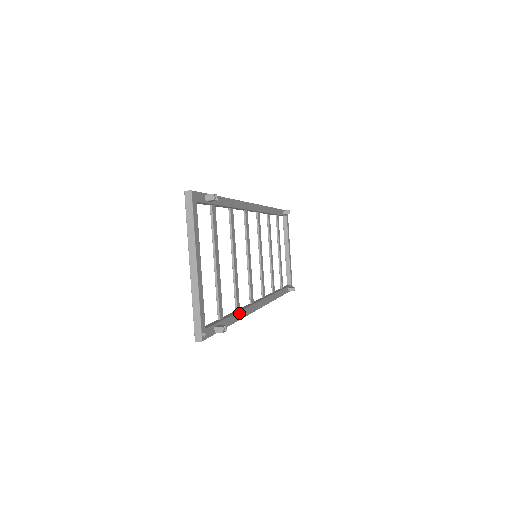
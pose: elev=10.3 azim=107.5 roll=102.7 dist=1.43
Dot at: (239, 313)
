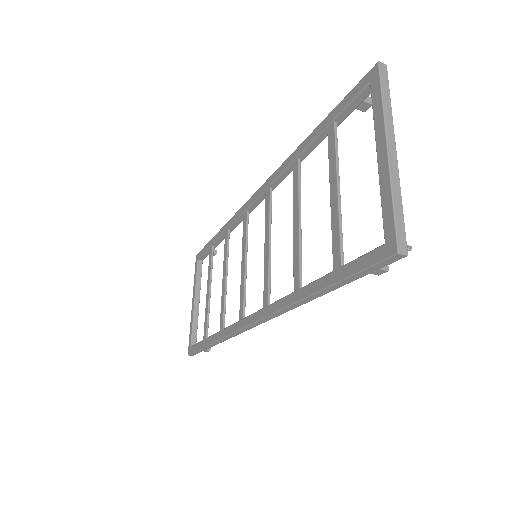
Dot at: occluded
